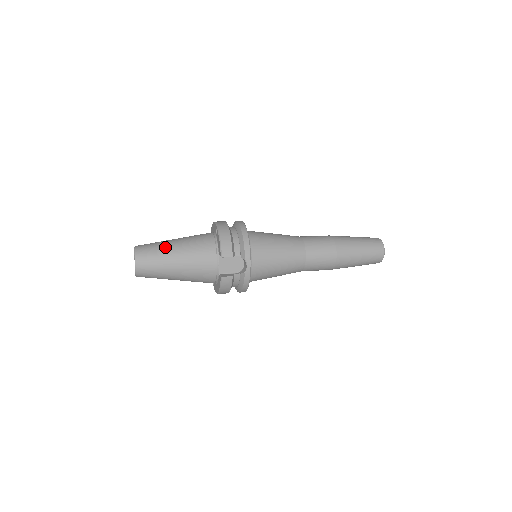
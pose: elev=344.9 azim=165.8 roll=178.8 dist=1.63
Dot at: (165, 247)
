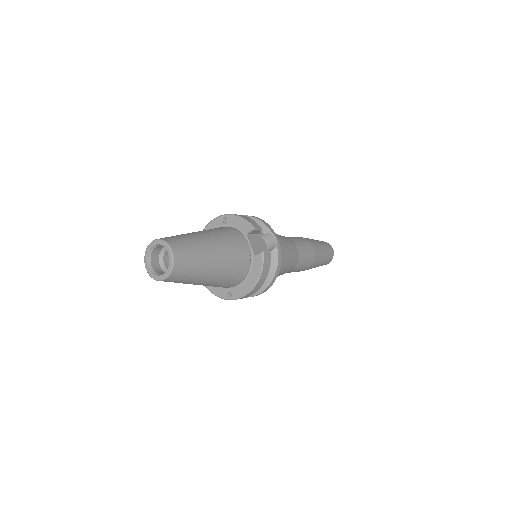
Dot at: (189, 234)
